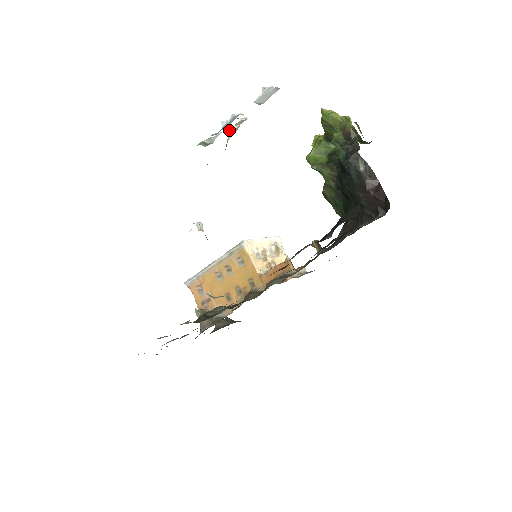
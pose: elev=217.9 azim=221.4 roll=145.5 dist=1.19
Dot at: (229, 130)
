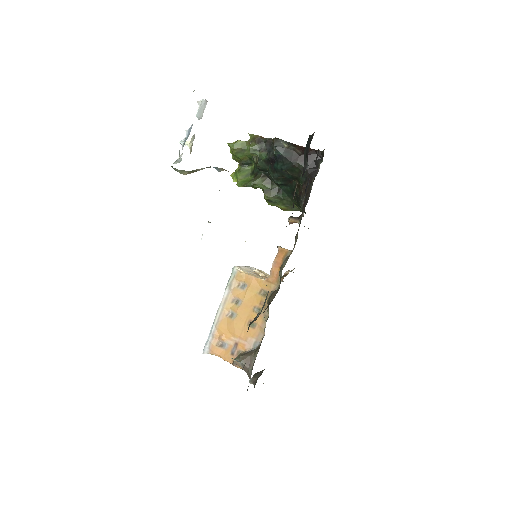
Dot at: (188, 146)
